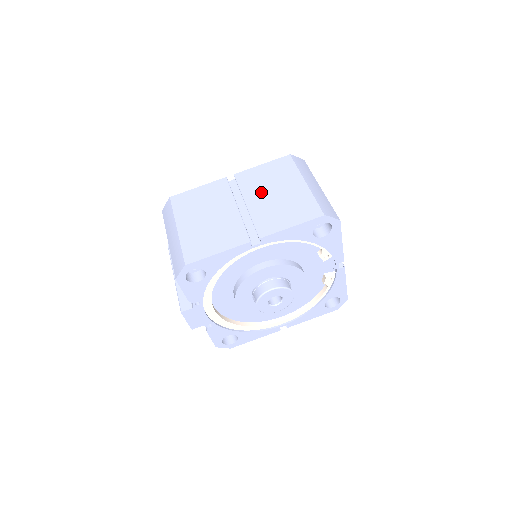
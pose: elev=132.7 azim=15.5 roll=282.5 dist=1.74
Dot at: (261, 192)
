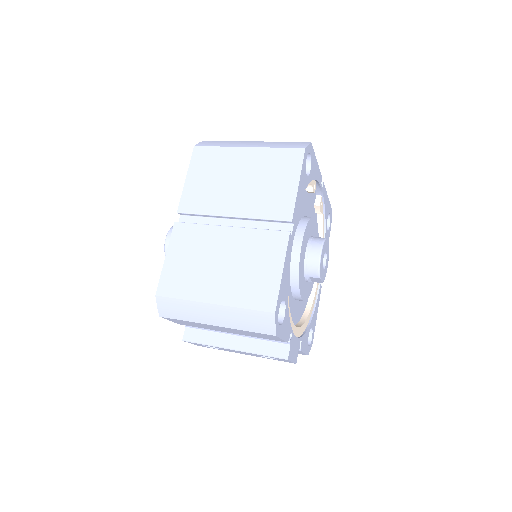
Dot at: (227, 195)
